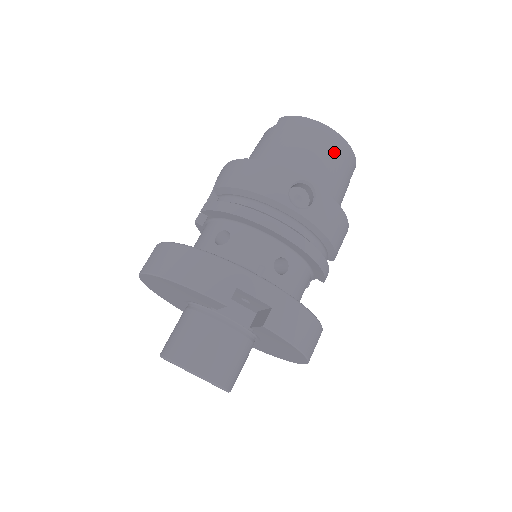
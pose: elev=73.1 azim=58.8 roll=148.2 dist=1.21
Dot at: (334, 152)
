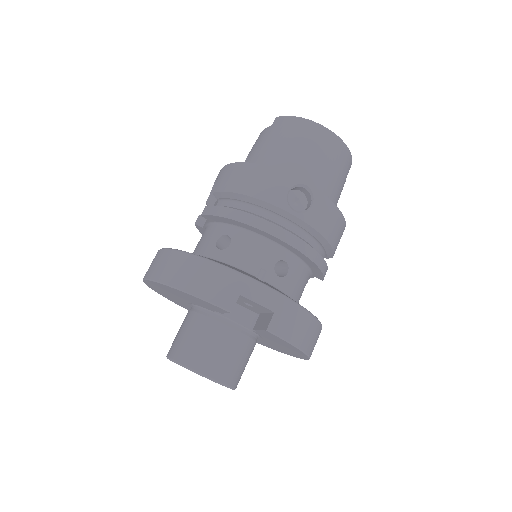
Dot at: (330, 152)
